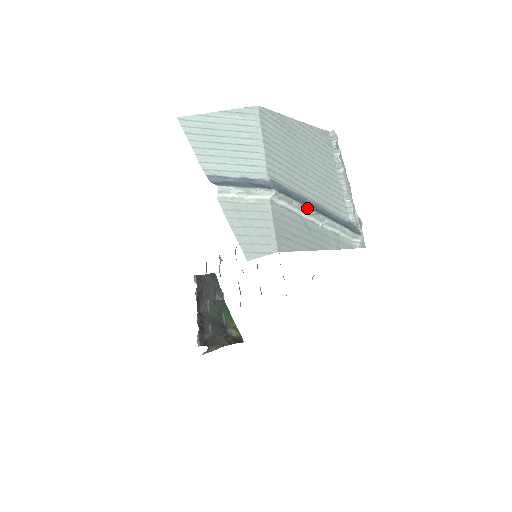
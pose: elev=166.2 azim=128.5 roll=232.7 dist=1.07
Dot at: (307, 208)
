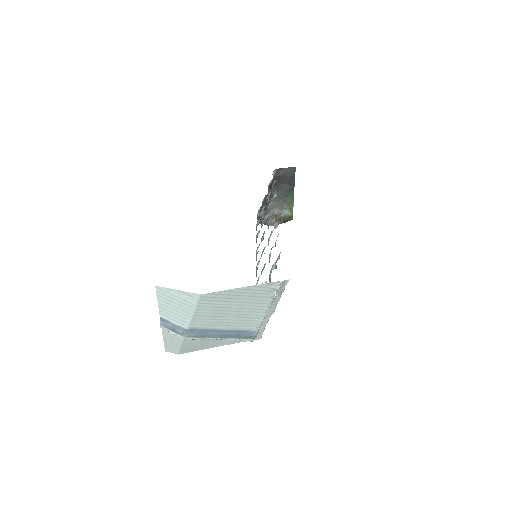
Dot at: (208, 339)
